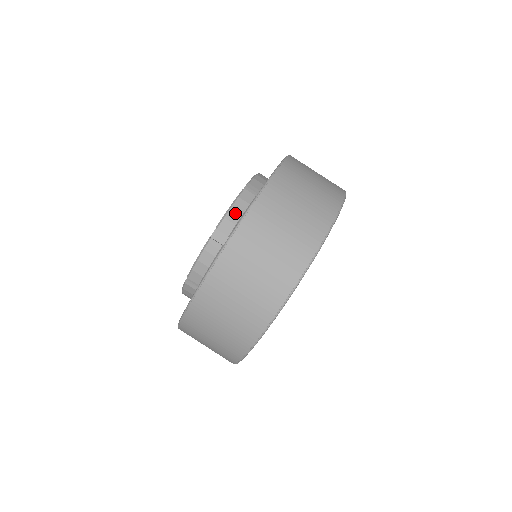
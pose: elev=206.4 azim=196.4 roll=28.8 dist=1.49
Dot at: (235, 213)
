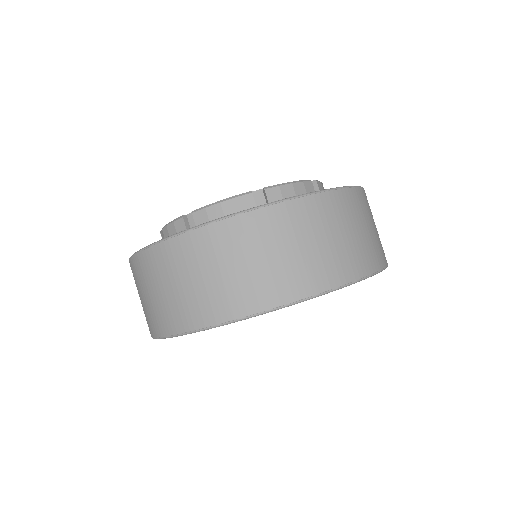
Dot at: (218, 211)
